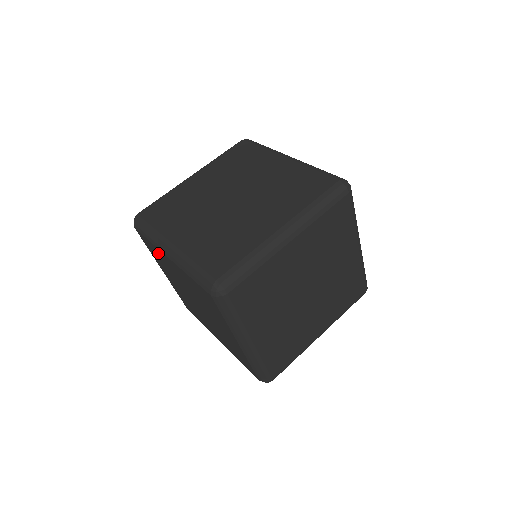
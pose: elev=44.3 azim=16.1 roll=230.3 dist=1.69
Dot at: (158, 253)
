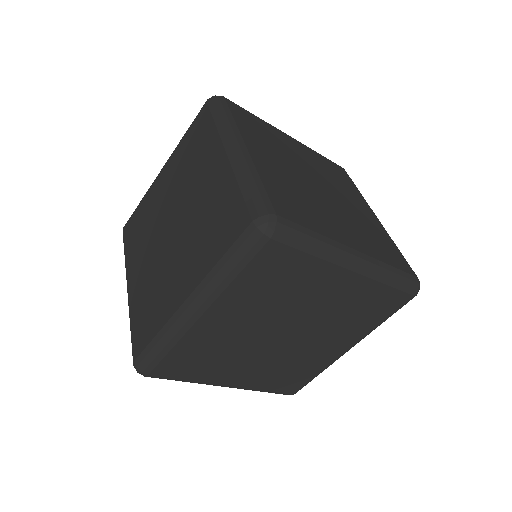
Dot at: occluded
